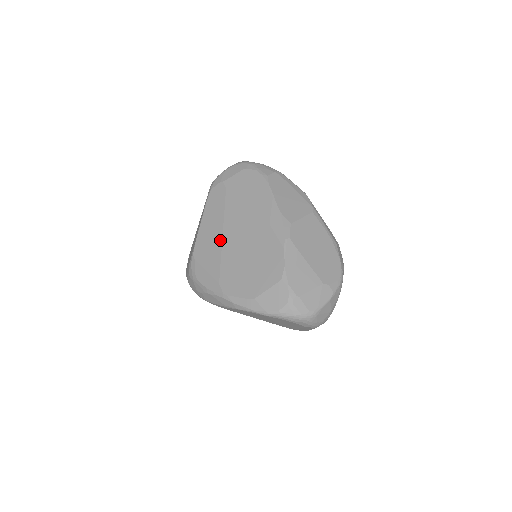
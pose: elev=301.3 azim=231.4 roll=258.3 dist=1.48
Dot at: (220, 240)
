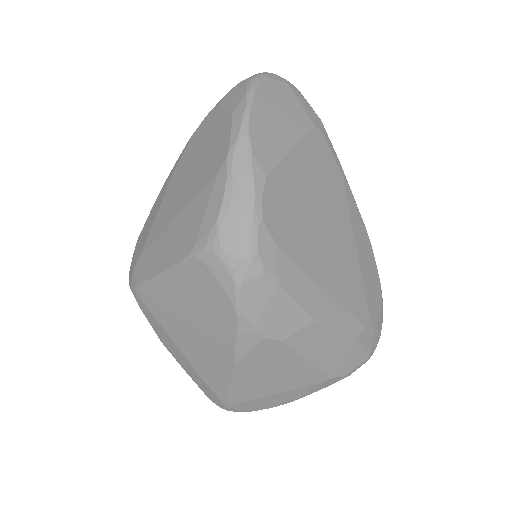
Dot at: (178, 218)
